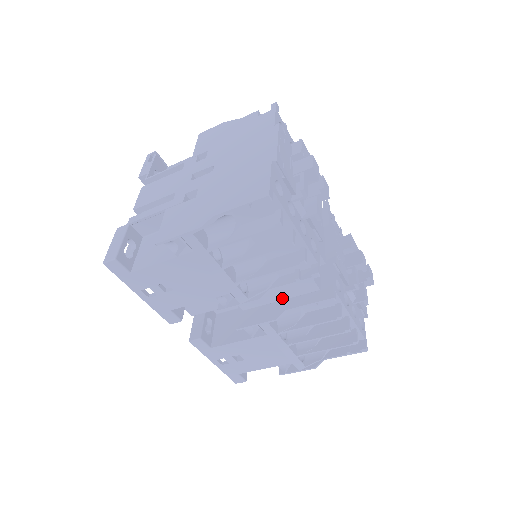
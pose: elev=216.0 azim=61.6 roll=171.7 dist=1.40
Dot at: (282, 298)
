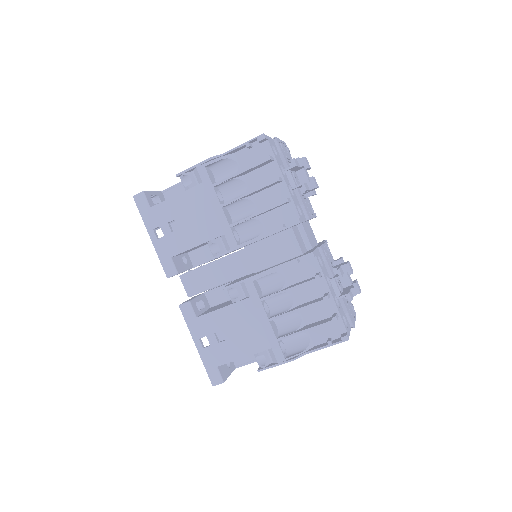
Dot at: (269, 264)
